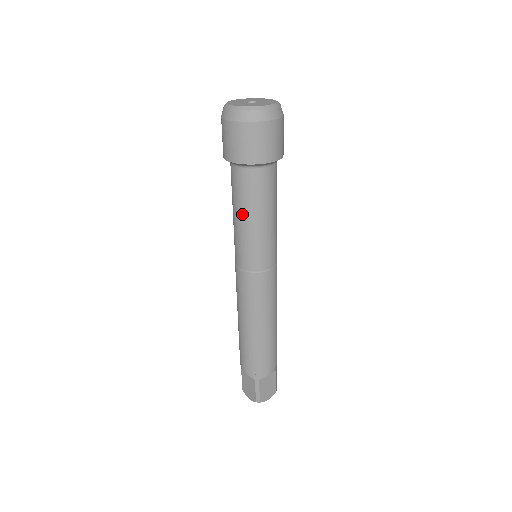
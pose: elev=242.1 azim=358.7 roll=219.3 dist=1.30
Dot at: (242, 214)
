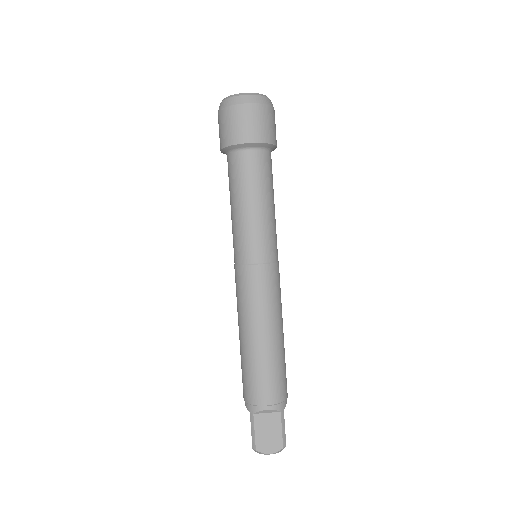
Dot at: (259, 198)
